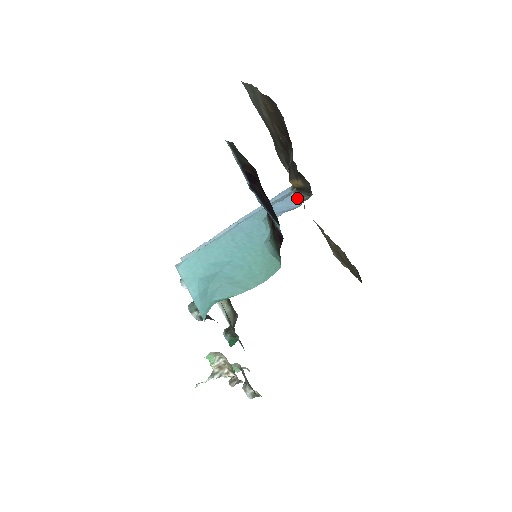
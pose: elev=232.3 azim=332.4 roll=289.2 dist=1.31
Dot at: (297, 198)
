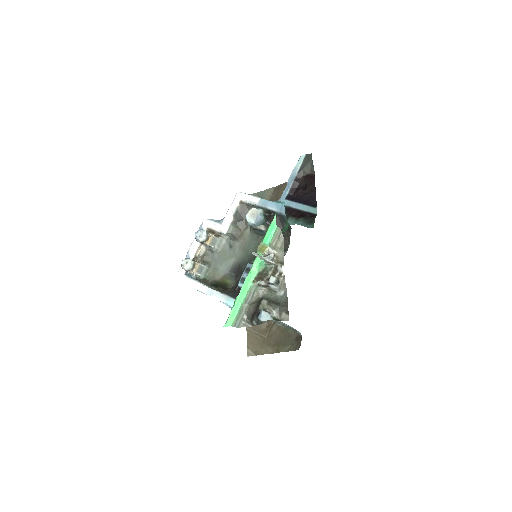
Dot at: occluded
